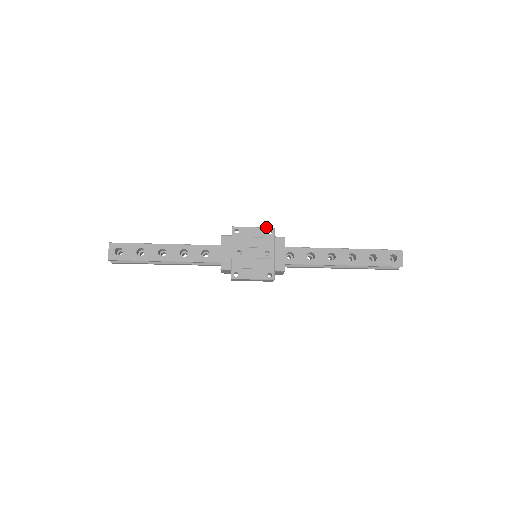
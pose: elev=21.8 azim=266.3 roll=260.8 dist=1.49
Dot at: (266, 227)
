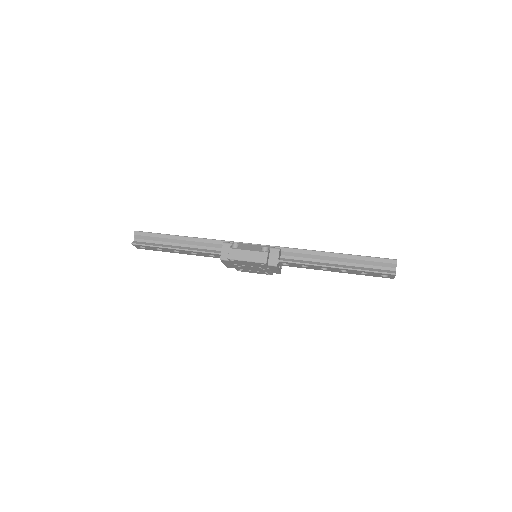
Dot at: (258, 262)
